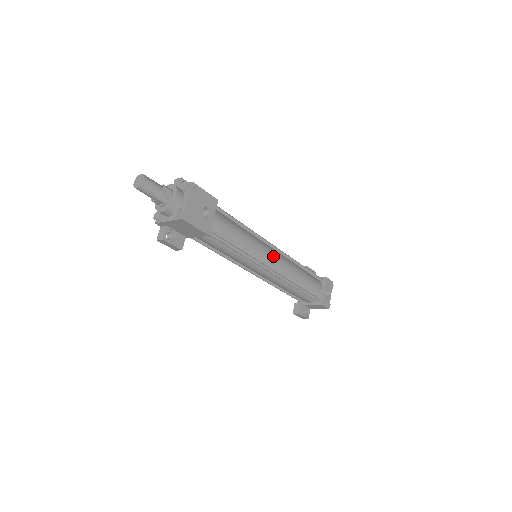
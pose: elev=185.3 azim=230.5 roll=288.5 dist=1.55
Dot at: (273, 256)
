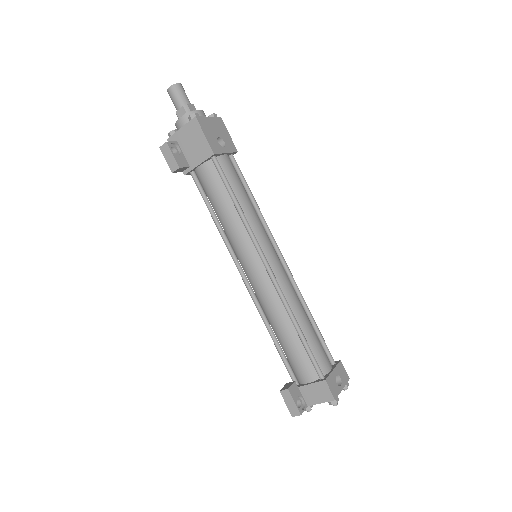
Dot at: (276, 257)
